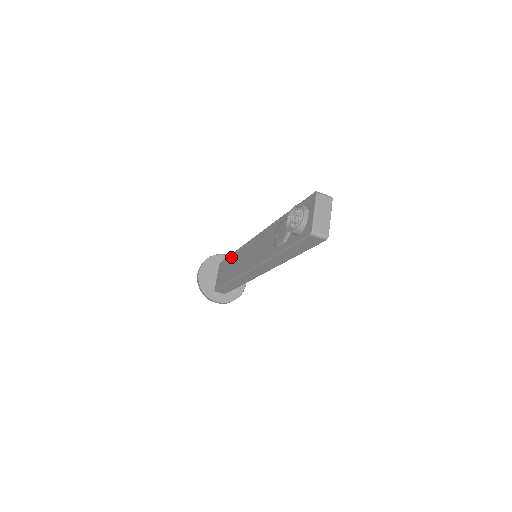
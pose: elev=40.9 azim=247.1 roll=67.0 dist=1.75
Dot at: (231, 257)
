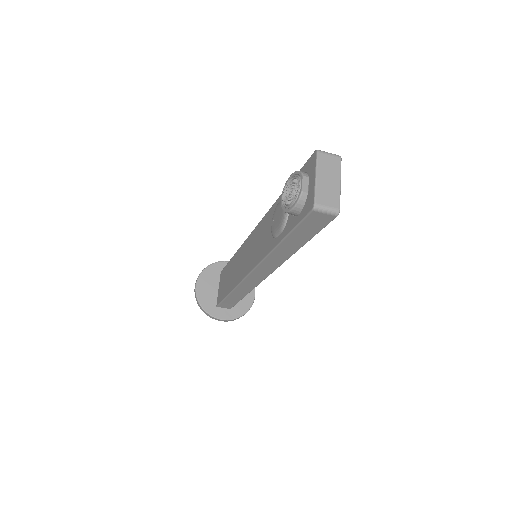
Dot at: (230, 262)
